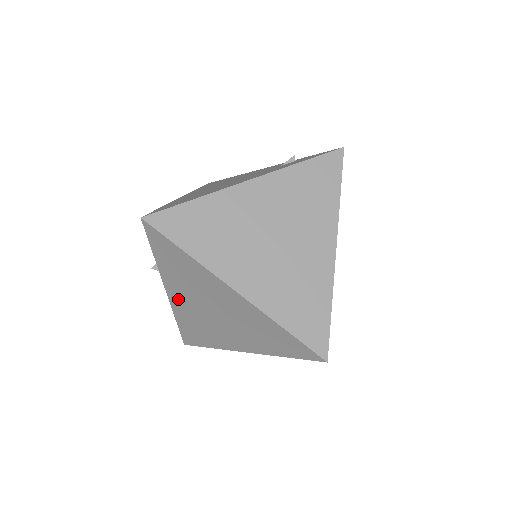
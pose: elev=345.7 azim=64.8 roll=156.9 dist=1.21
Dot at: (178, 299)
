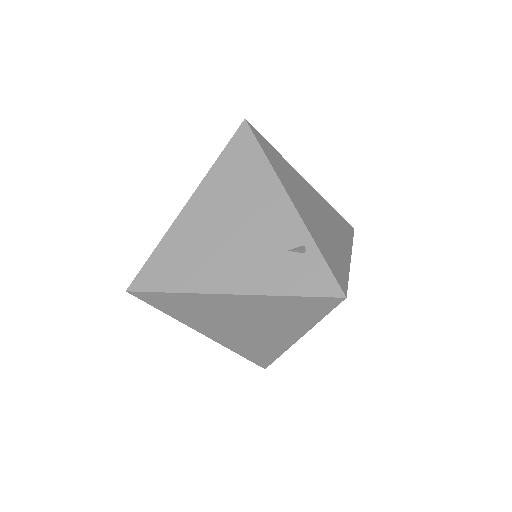
Dot at: occluded
